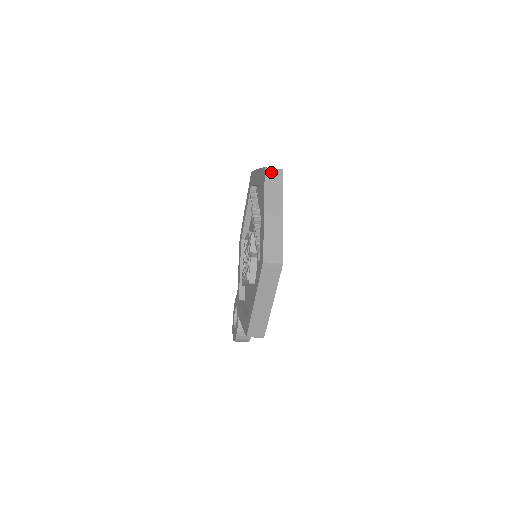
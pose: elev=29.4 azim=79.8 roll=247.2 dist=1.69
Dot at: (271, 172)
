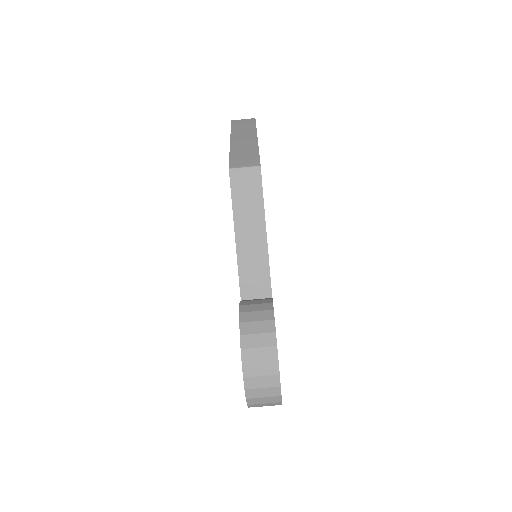
Dot at: occluded
